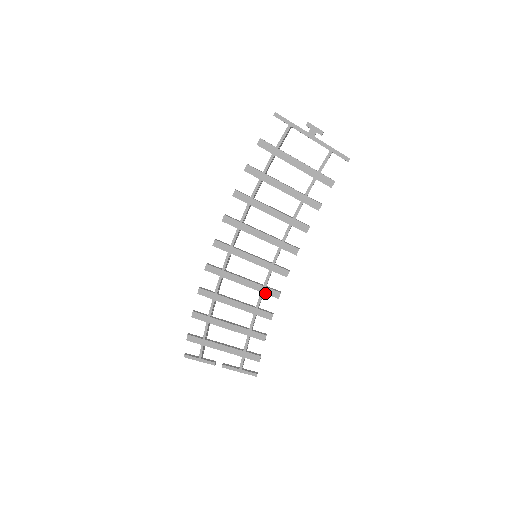
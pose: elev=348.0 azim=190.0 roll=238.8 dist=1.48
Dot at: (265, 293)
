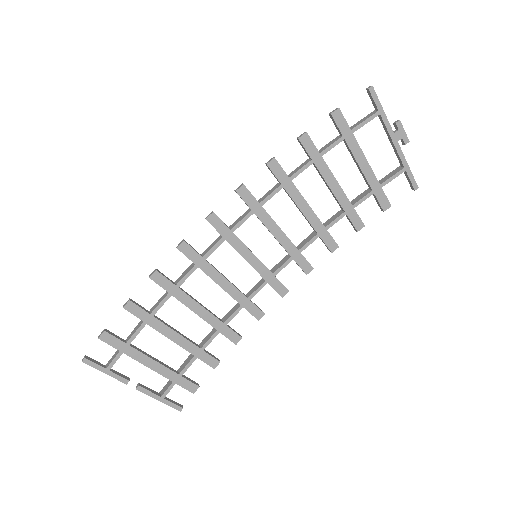
Dot at: (245, 308)
